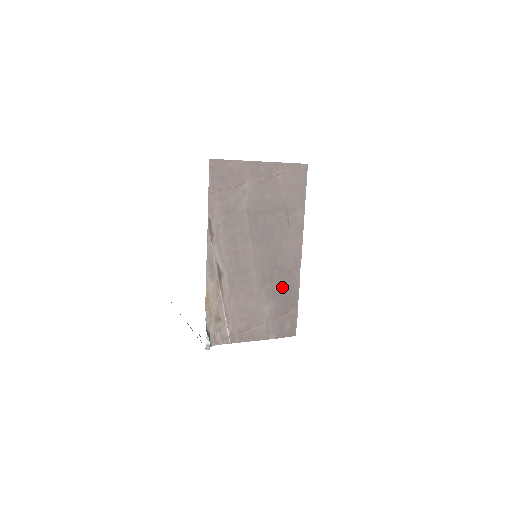
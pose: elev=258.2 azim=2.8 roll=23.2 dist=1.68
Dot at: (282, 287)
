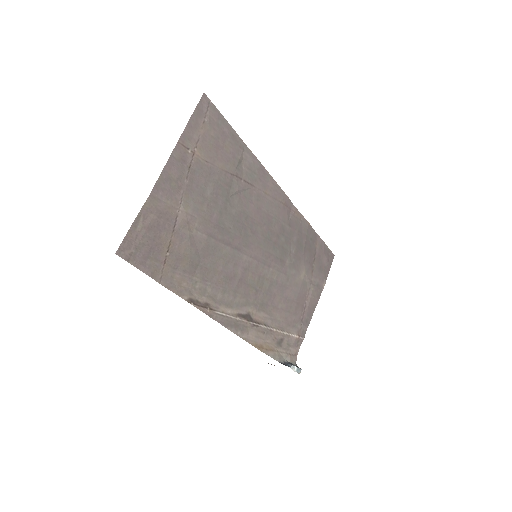
Dot at: (296, 242)
